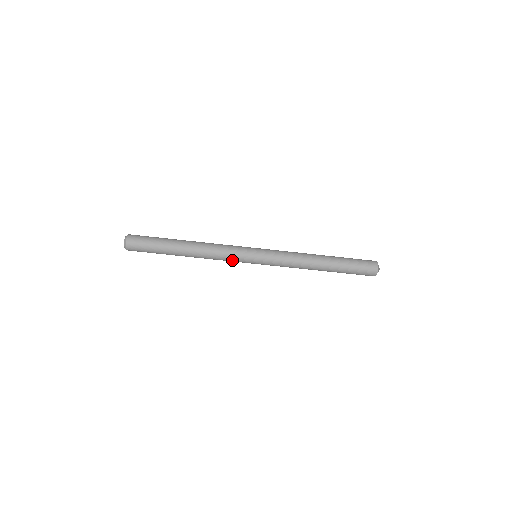
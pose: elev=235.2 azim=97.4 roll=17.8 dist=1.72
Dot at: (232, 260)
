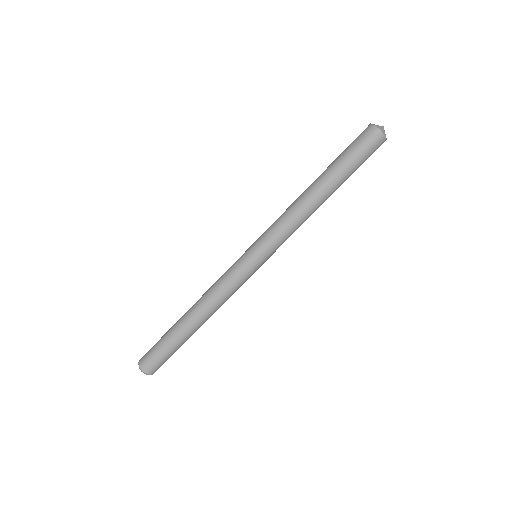
Dot at: (232, 279)
